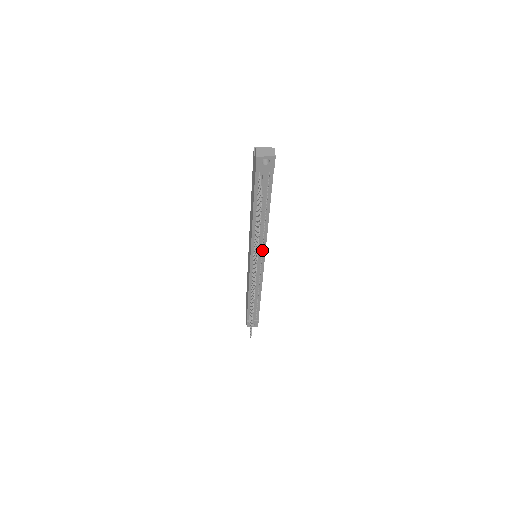
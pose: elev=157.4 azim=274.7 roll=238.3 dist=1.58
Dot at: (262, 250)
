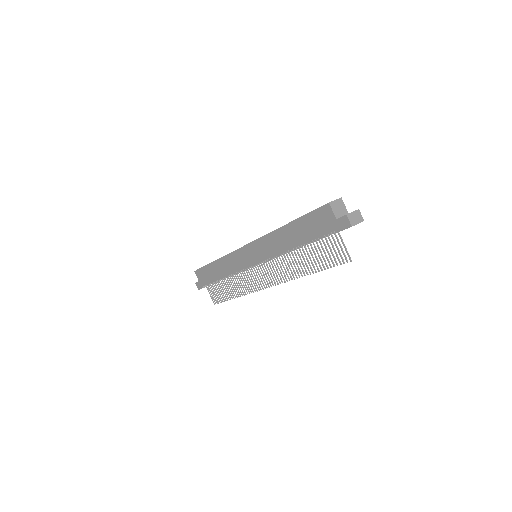
Dot at: occluded
